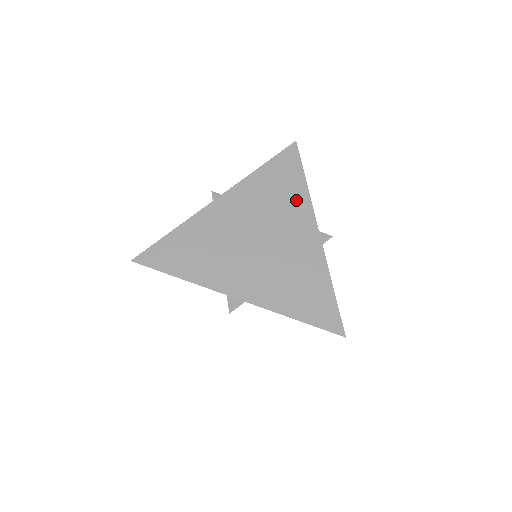
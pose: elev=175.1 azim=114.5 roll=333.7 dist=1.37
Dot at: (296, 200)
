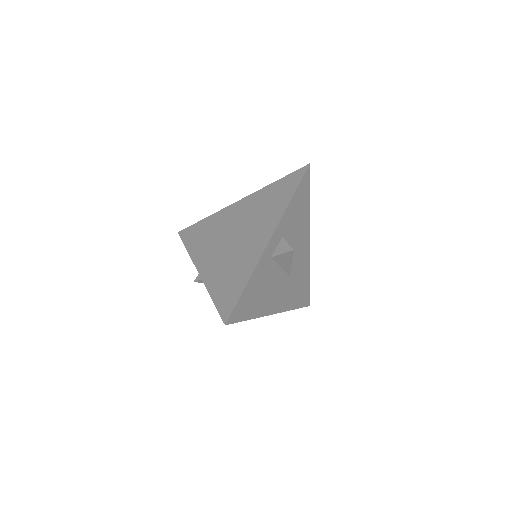
Dot at: (275, 211)
